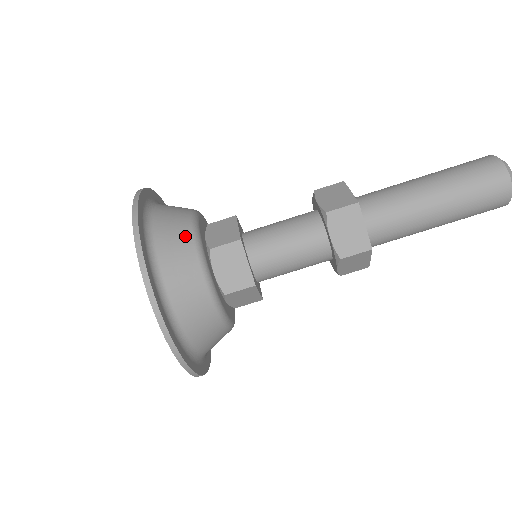
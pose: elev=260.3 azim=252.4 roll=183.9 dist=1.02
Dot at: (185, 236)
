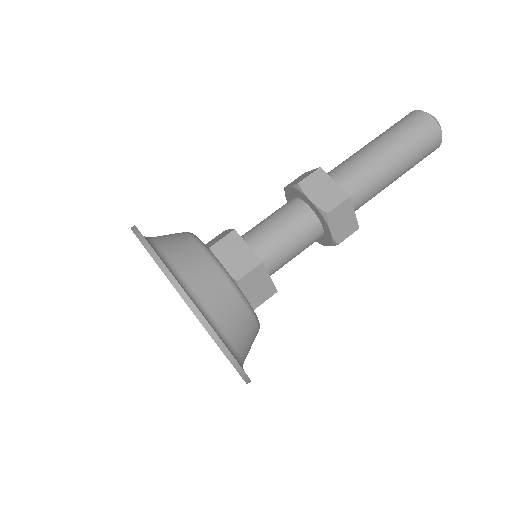
Dot at: (184, 237)
